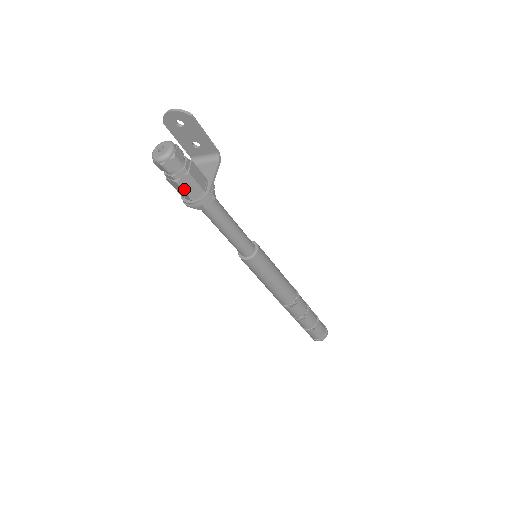
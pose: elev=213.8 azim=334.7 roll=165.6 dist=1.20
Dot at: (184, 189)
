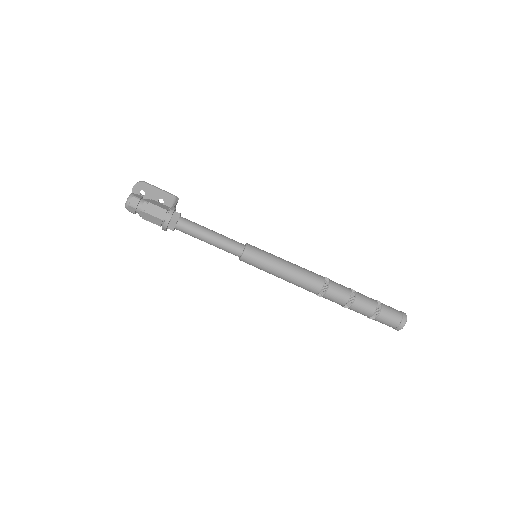
Dot at: (153, 215)
